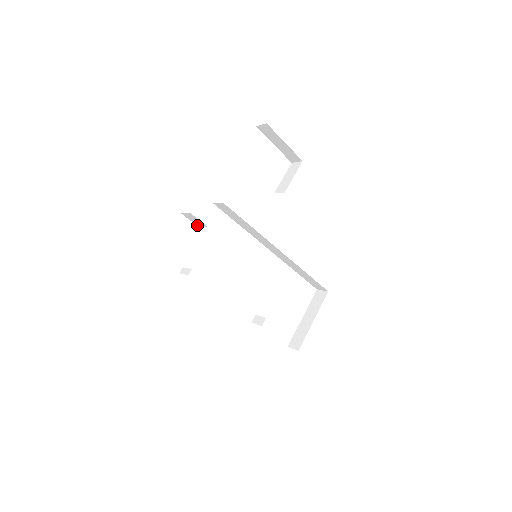
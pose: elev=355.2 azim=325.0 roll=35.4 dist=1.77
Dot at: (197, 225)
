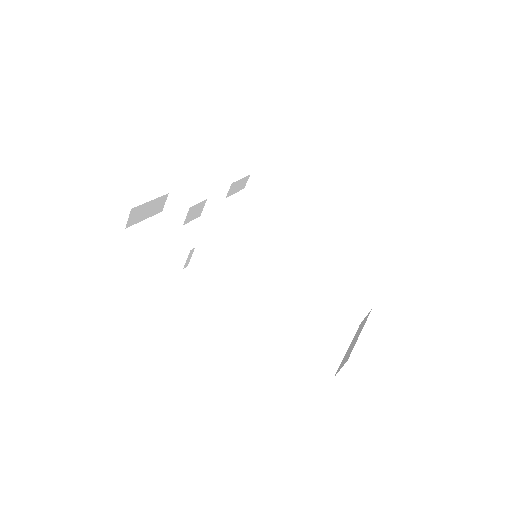
Dot at: (181, 222)
